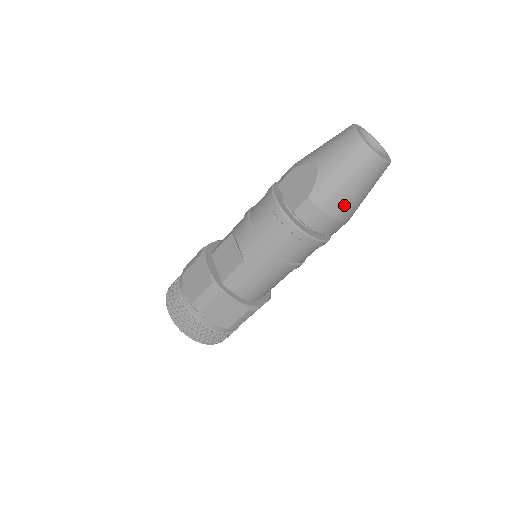
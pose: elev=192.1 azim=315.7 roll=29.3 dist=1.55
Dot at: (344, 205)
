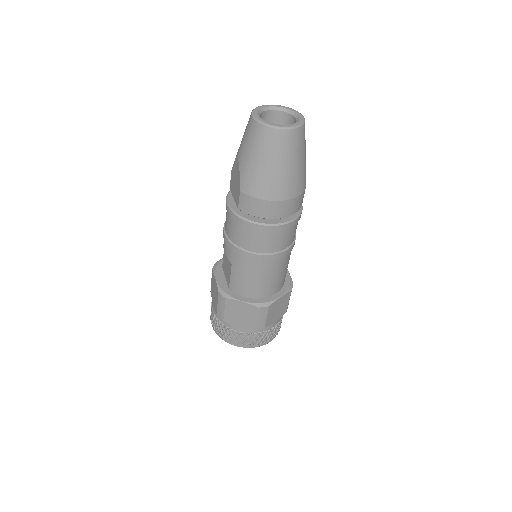
Dot at: (273, 185)
